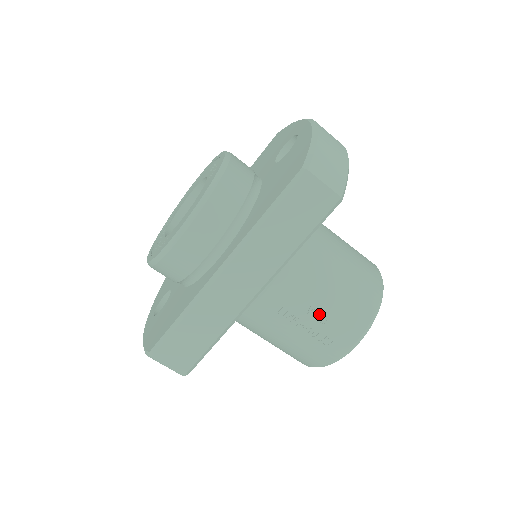
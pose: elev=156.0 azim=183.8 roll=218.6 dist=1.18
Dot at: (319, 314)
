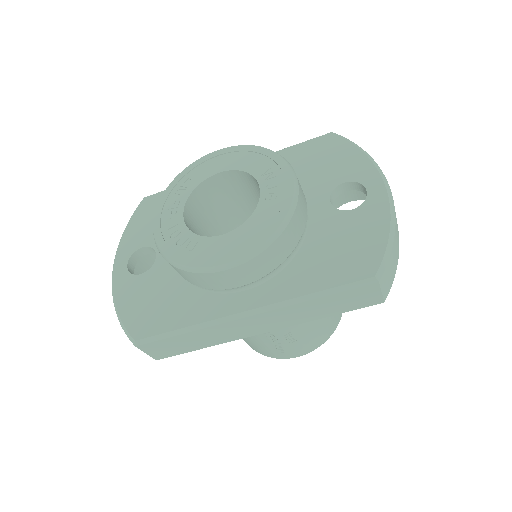
Dot at: (292, 337)
